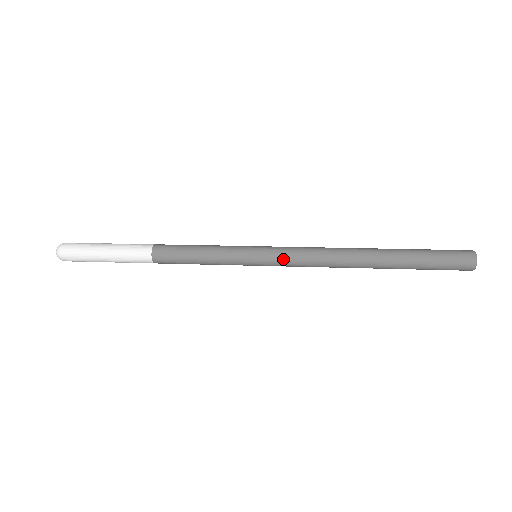
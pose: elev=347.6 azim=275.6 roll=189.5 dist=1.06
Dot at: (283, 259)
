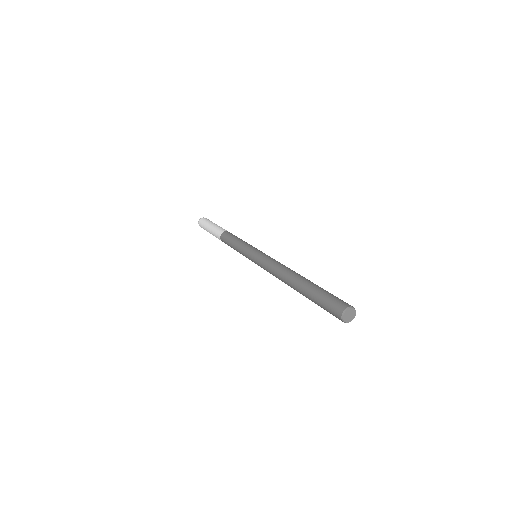
Dot at: occluded
